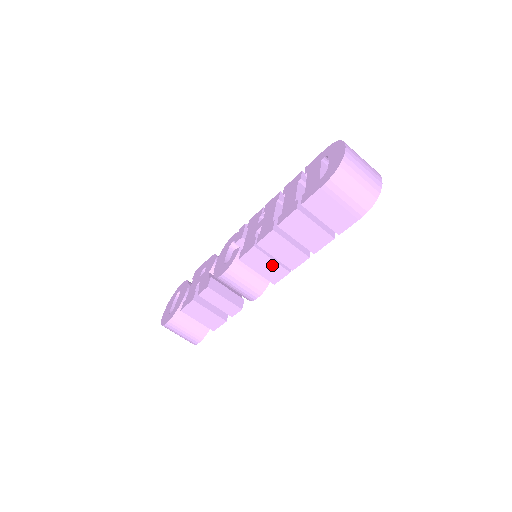
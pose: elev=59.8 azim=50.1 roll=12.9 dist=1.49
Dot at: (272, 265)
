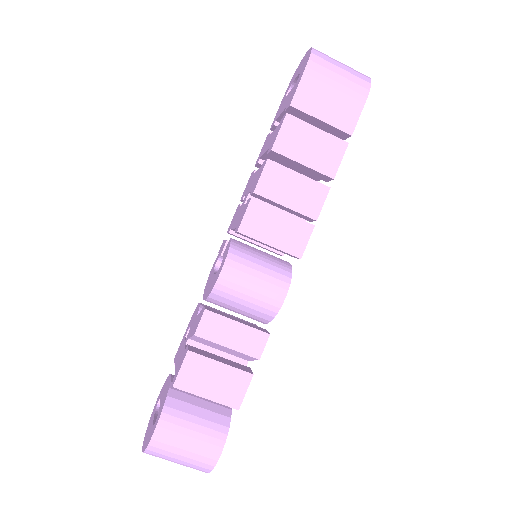
Dot at: (286, 222)
